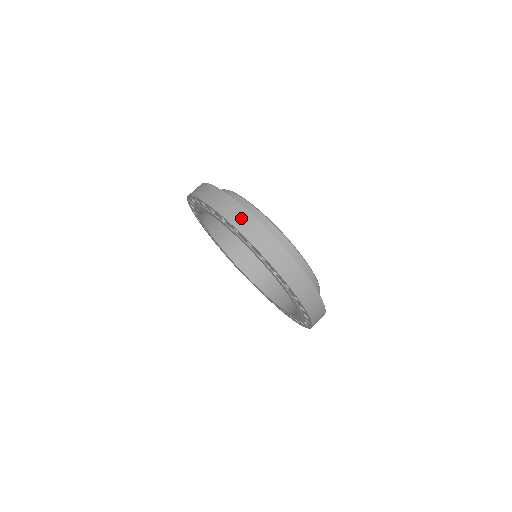
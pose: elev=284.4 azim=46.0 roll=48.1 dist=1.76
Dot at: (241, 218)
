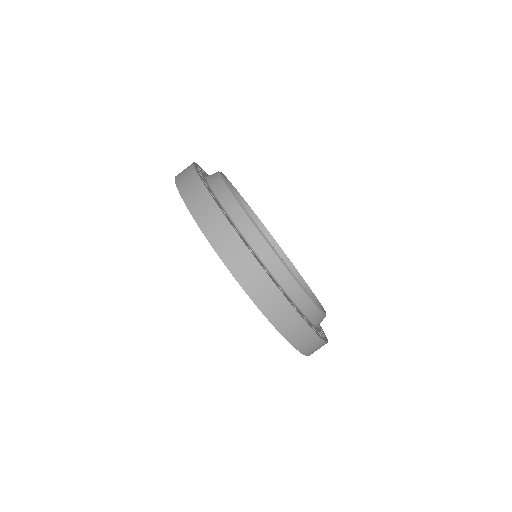
Dot at: (196, 195)
